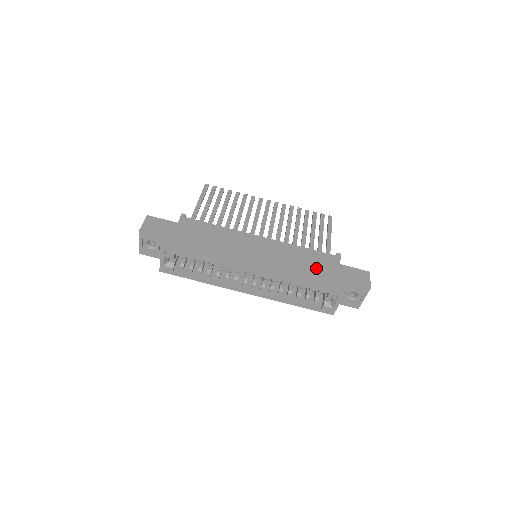
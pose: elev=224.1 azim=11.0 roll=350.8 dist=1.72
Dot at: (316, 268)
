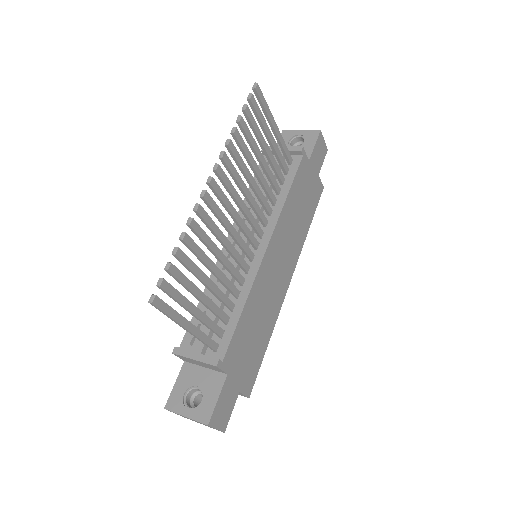
Dot at: (305, 198)
